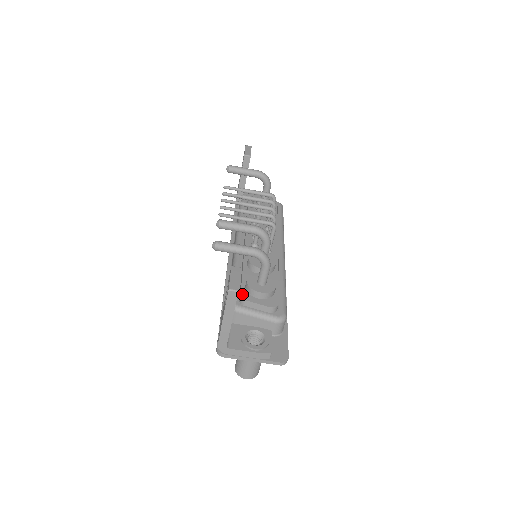
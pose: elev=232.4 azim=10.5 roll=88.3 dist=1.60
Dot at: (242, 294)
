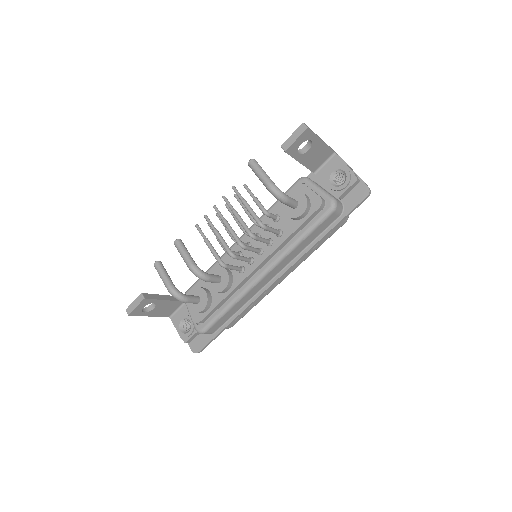
Dot at: occluded
